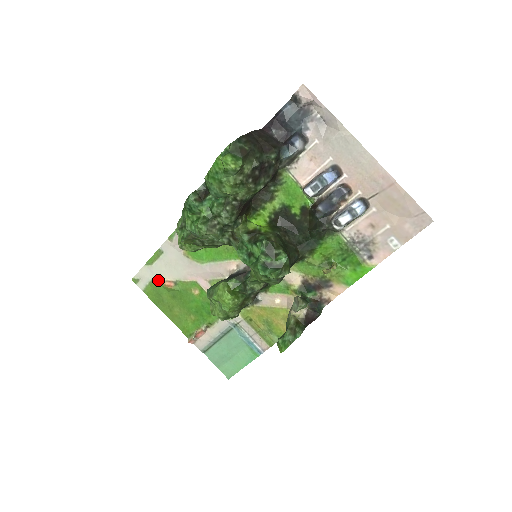
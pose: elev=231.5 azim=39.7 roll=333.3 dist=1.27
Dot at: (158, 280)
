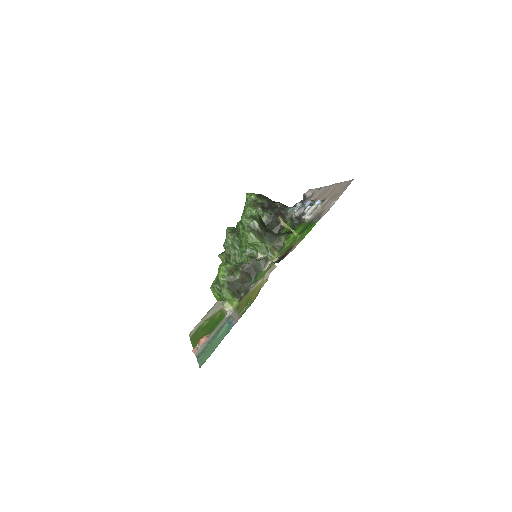
Dot at: (202, 323)
